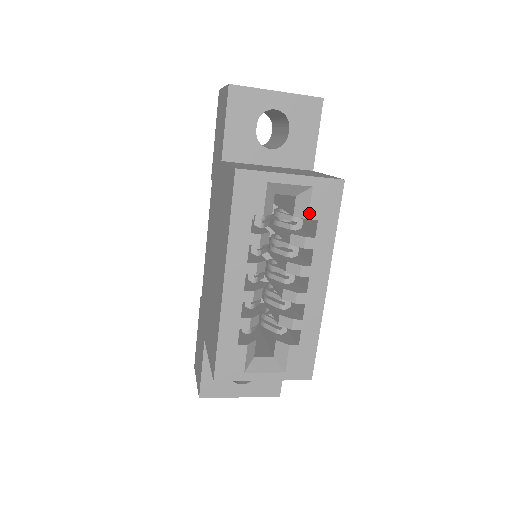
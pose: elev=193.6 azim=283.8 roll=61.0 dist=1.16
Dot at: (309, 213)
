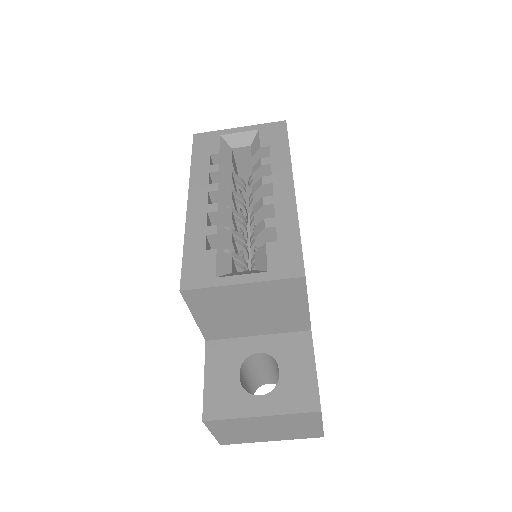
Dot at: (260, 144)
